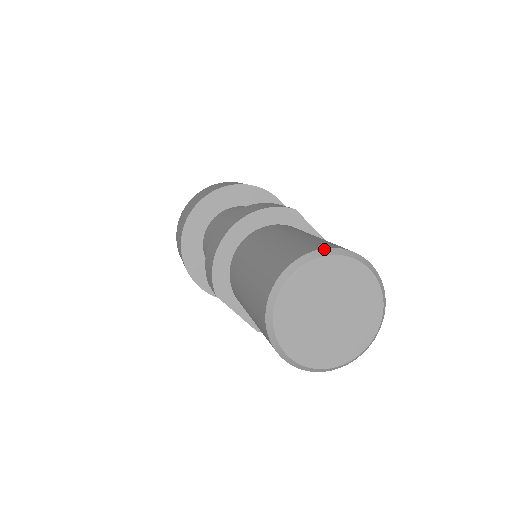
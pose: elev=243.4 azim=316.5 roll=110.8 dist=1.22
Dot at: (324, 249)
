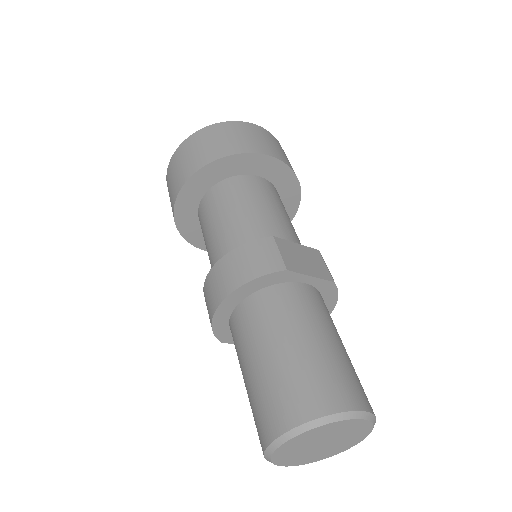
Dot at: (310, 422)
